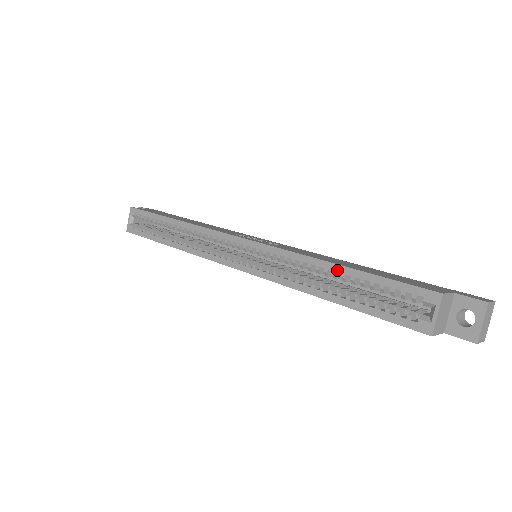
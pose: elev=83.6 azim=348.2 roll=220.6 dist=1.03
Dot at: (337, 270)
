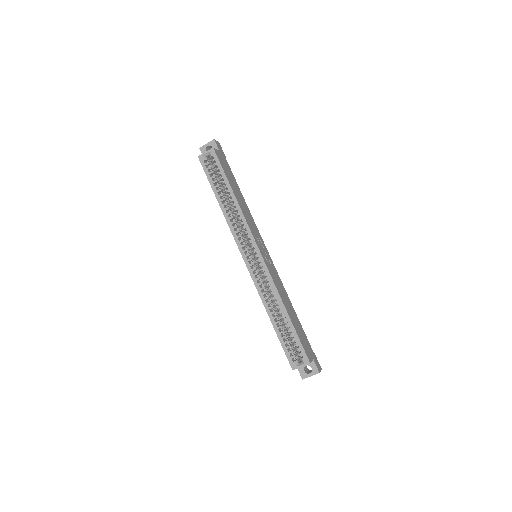
Dot at: (285, 314)
